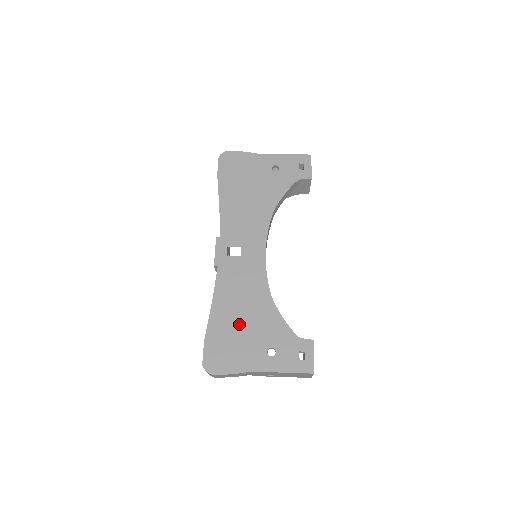
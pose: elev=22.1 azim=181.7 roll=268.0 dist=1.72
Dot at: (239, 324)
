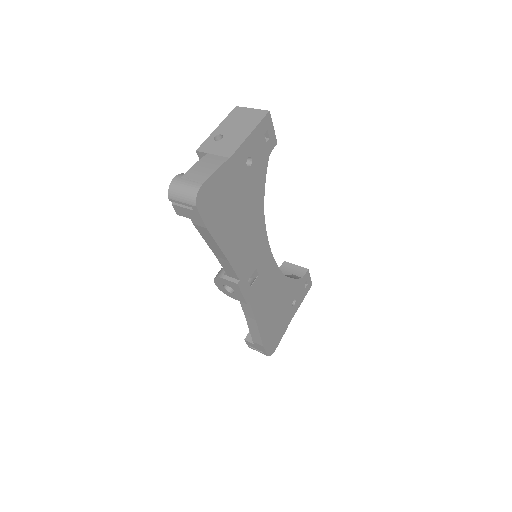
Dot at: (275, 313)
